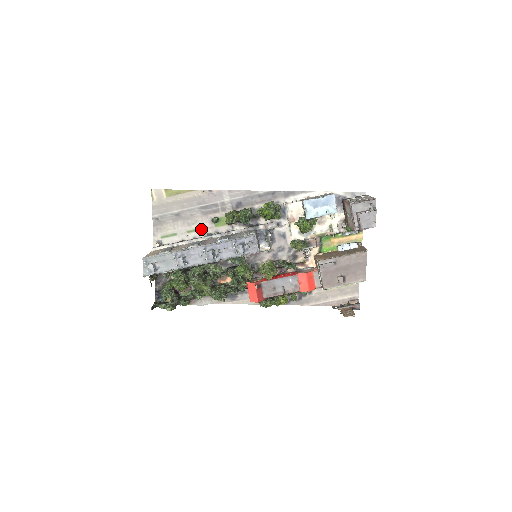
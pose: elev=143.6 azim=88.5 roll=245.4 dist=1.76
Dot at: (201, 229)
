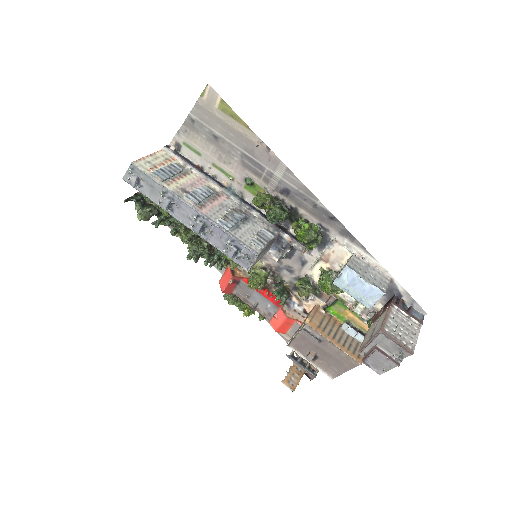
Dot at: (228, 175)
